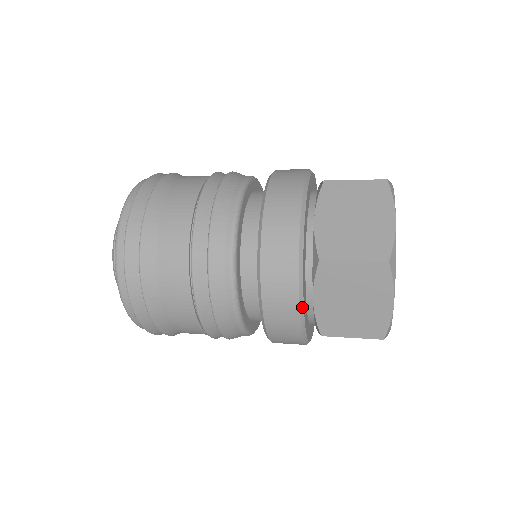
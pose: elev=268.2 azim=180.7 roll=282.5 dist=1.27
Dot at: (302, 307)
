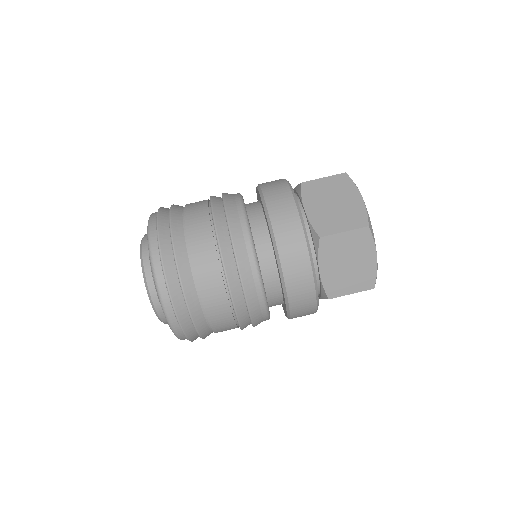
Dot at: (315, 276)
